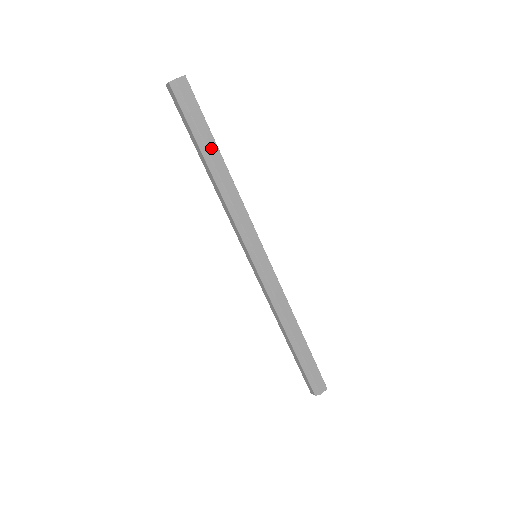
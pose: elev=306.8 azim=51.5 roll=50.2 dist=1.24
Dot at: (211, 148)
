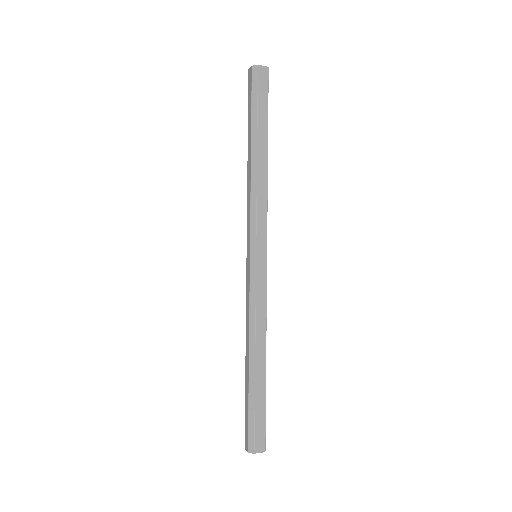
Dot at: (262, 134)
